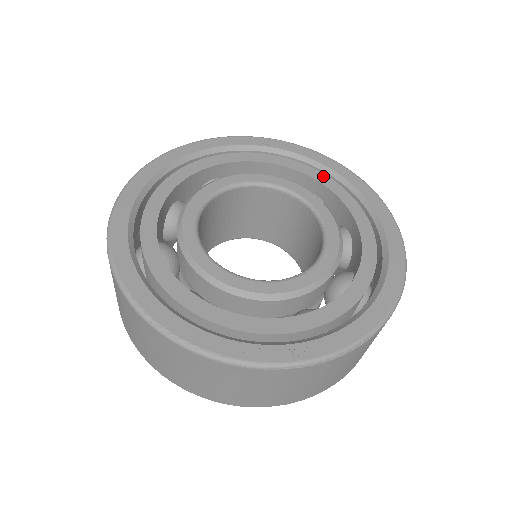
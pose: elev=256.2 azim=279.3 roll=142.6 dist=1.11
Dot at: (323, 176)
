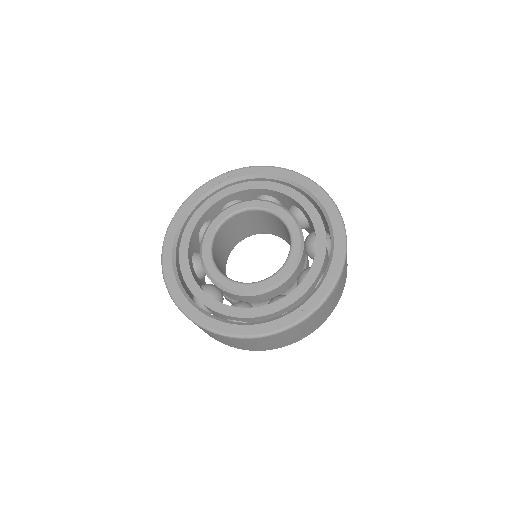
Dot at: (262, 183)
